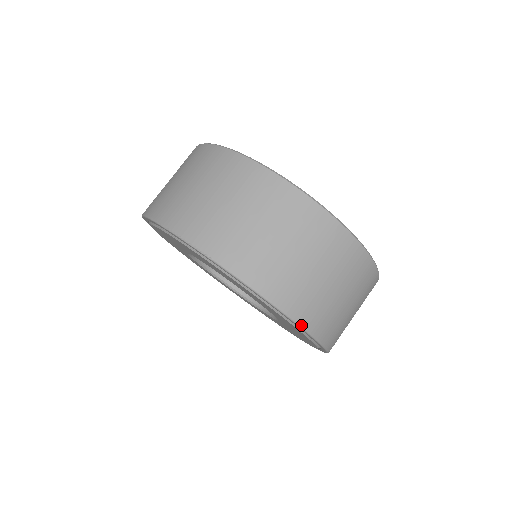
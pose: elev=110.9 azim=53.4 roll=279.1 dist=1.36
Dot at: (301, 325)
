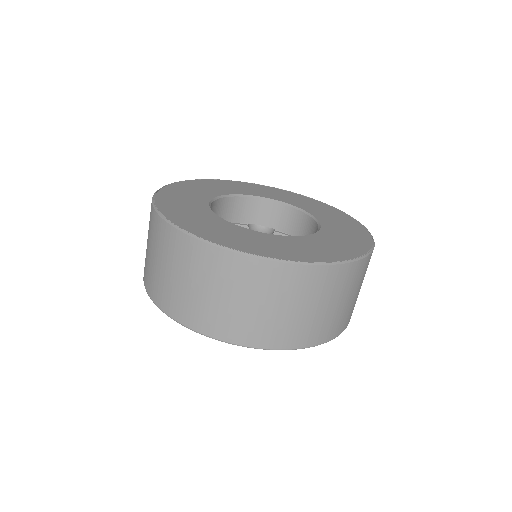
Dot at: (326, 342)
